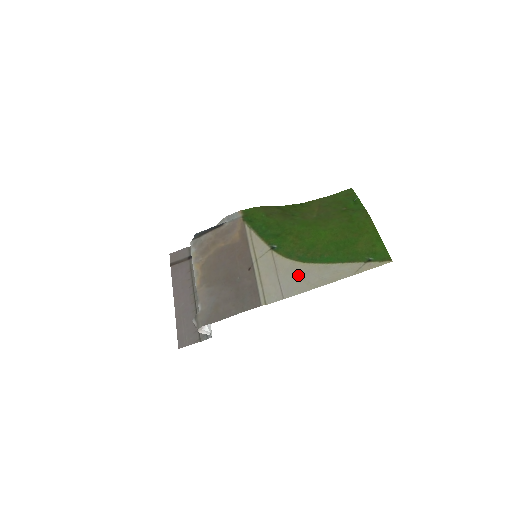
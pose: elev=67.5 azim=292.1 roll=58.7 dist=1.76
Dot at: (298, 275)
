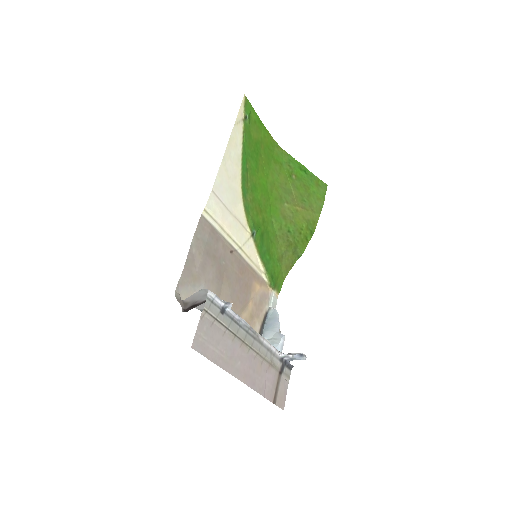
Dot at: (232, 187)
